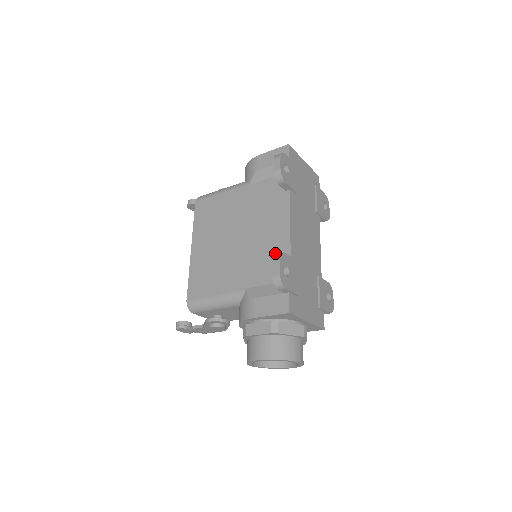
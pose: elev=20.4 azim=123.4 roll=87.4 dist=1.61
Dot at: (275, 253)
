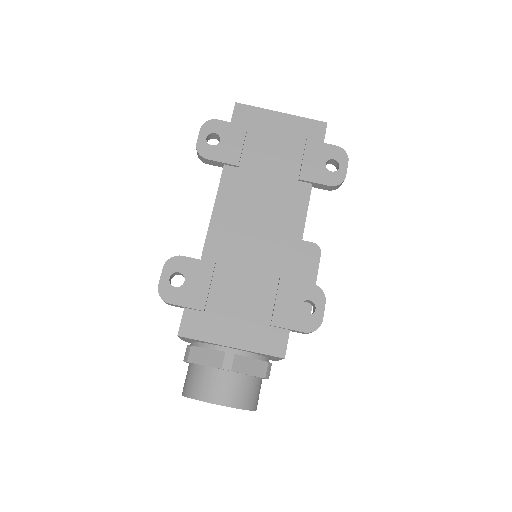
Dot at: occluded
